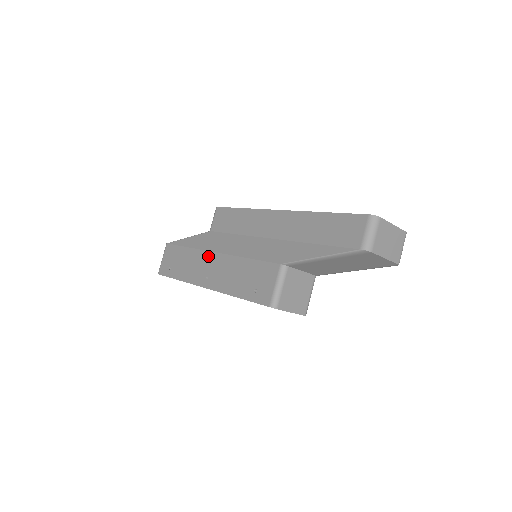
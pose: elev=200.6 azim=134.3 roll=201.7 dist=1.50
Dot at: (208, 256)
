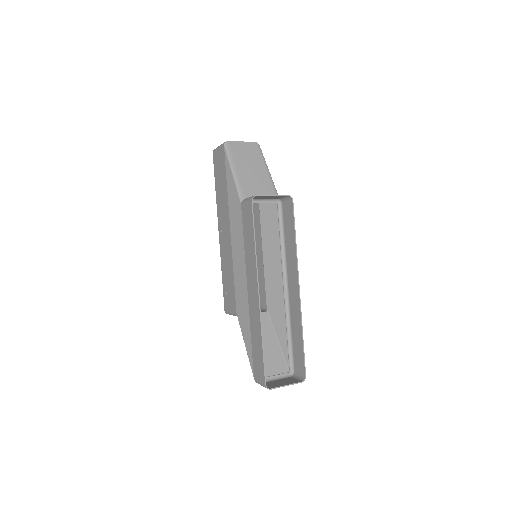
Dot at: (228, 223)
